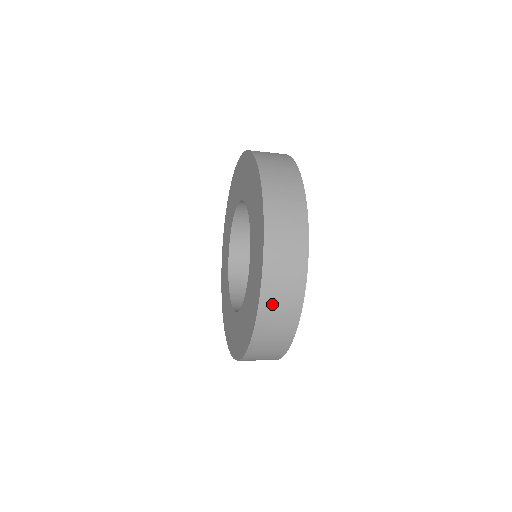
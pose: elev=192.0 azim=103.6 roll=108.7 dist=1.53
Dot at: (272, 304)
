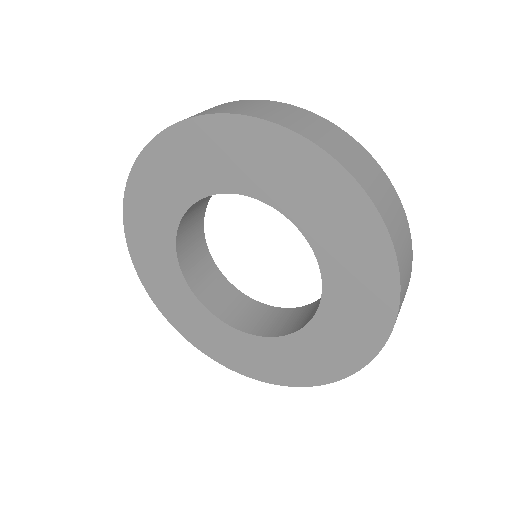
Dot at: occluded
